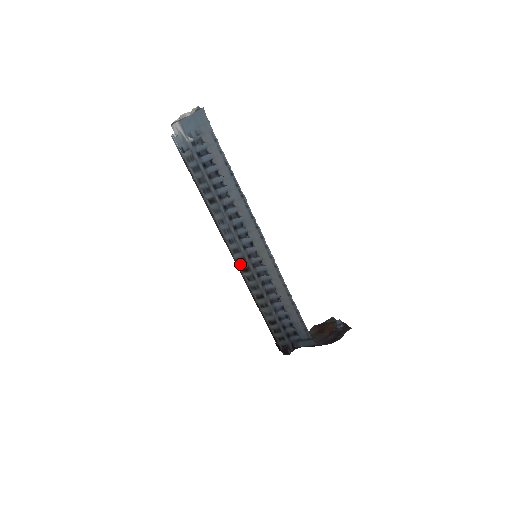
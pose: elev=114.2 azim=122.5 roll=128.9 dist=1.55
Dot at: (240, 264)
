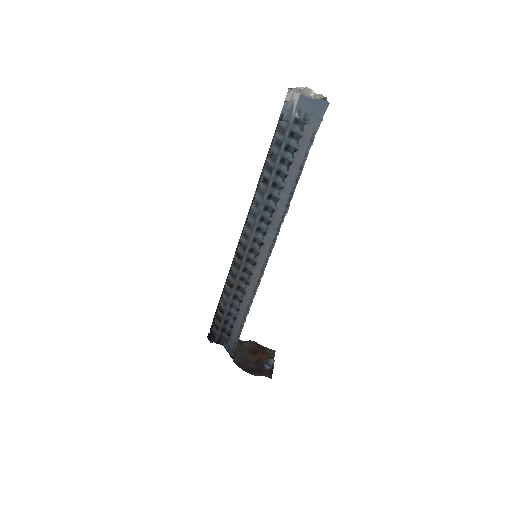
Dot at: (239, 247)
